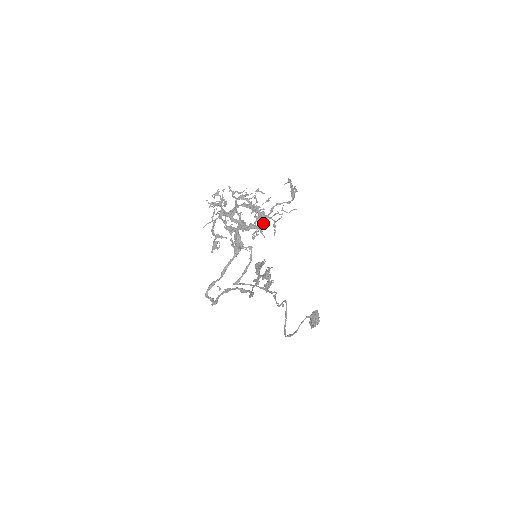
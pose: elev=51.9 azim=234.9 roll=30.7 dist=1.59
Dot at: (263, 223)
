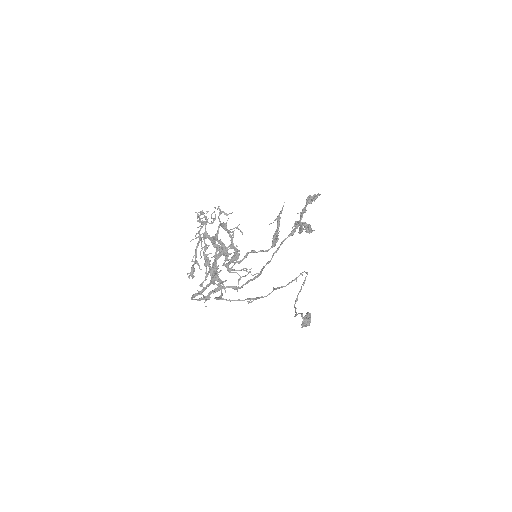
Dot at: (225, 280)
